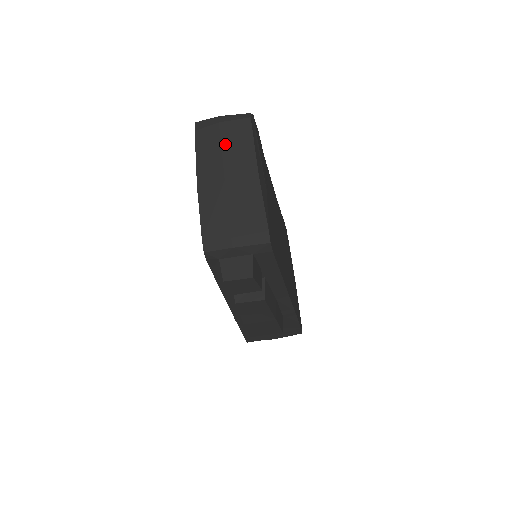
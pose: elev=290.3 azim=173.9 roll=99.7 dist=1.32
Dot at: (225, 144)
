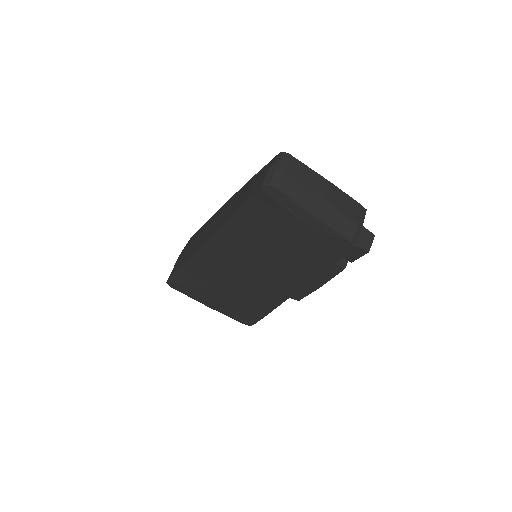
Dot at: (301, 181)
